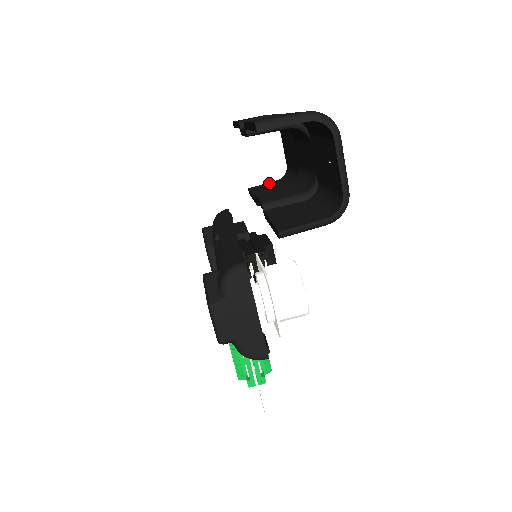
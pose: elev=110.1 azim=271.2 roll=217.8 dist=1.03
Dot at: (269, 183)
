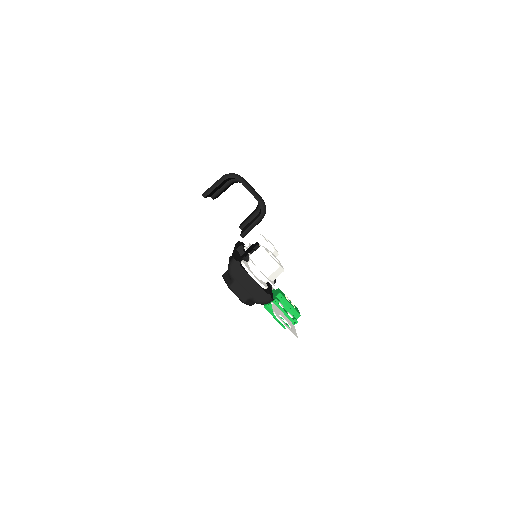
Dot at: occluded
